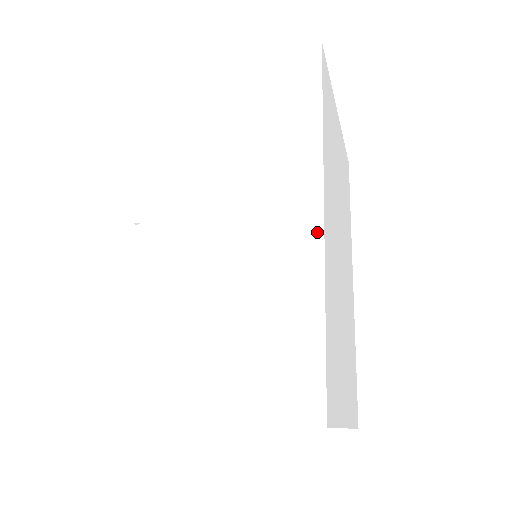
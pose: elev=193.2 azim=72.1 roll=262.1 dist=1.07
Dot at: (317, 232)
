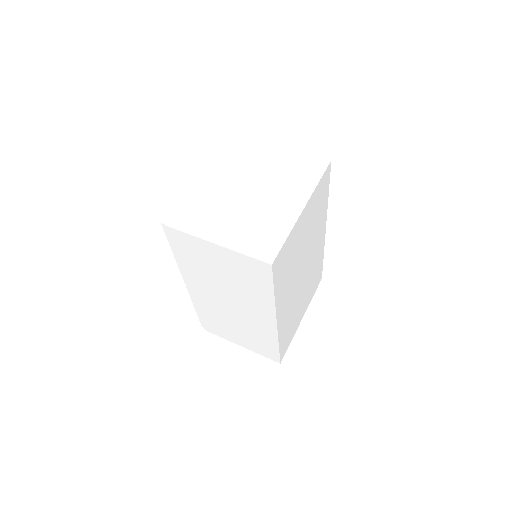
Dot at: (274, 330)
